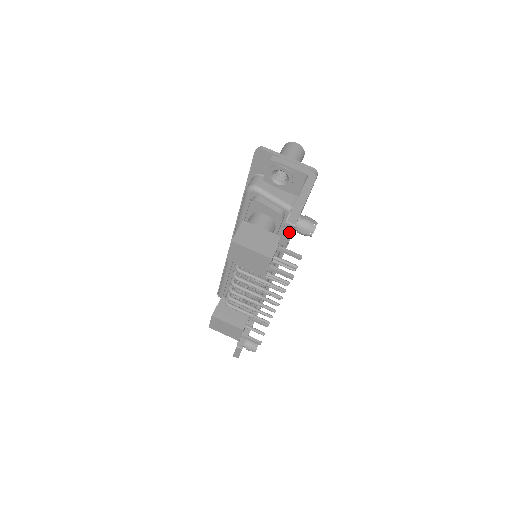
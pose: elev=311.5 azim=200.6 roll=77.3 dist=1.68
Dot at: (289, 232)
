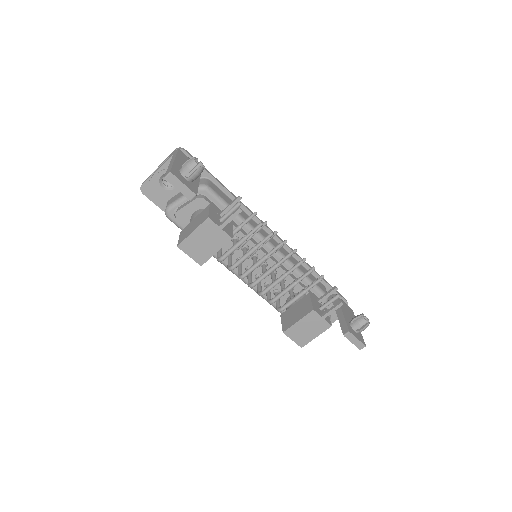
Dot at: (177, 182)
